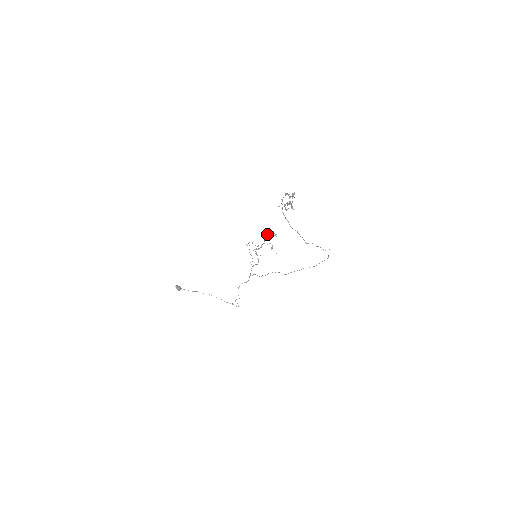
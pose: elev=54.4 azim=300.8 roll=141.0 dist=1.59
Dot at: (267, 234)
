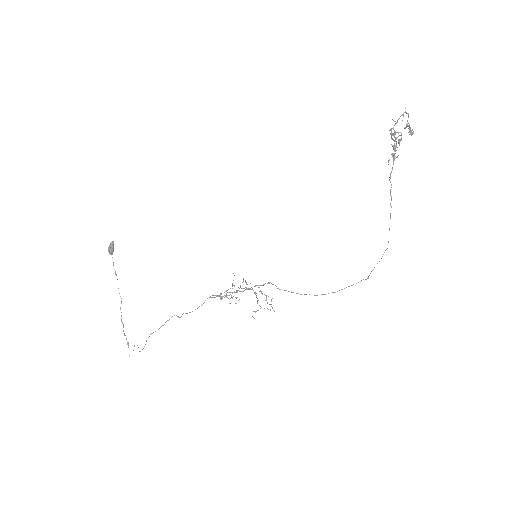
Dot at: occluded
